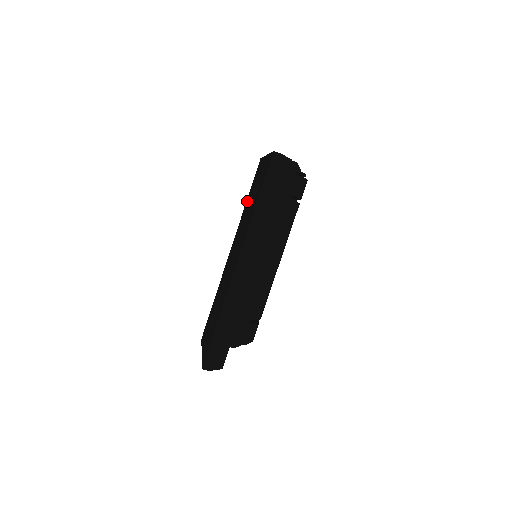
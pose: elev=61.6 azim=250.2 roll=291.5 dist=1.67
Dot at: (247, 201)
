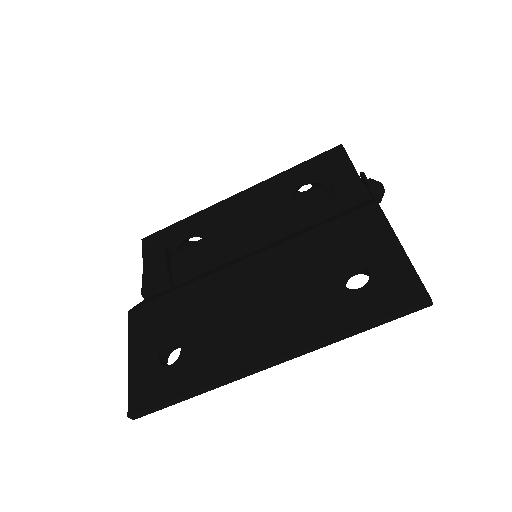
Dot at: (318, 238)
